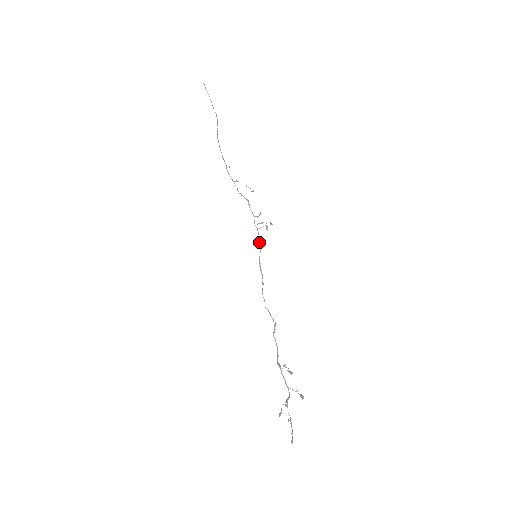
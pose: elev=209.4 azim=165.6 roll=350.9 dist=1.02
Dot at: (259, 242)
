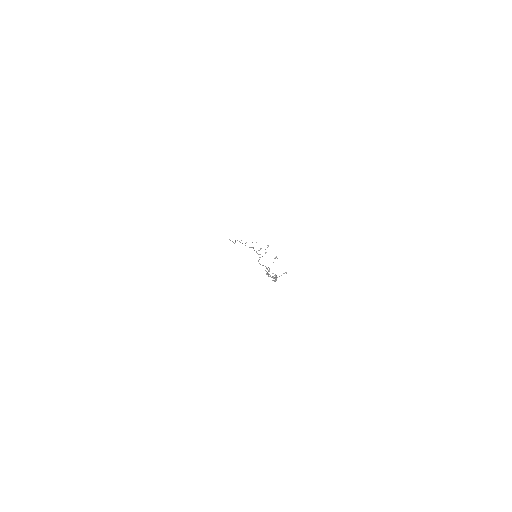
Dot at: (259, 257)
